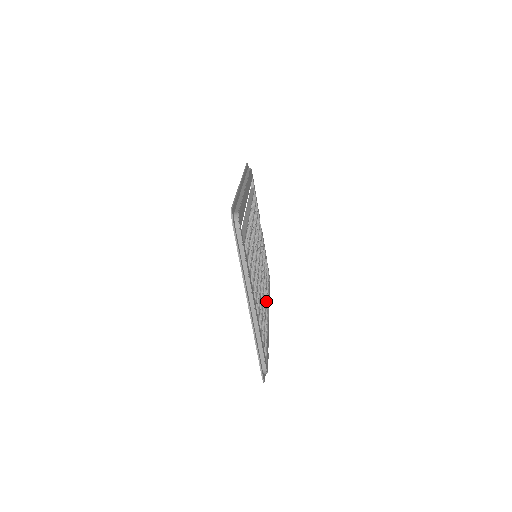
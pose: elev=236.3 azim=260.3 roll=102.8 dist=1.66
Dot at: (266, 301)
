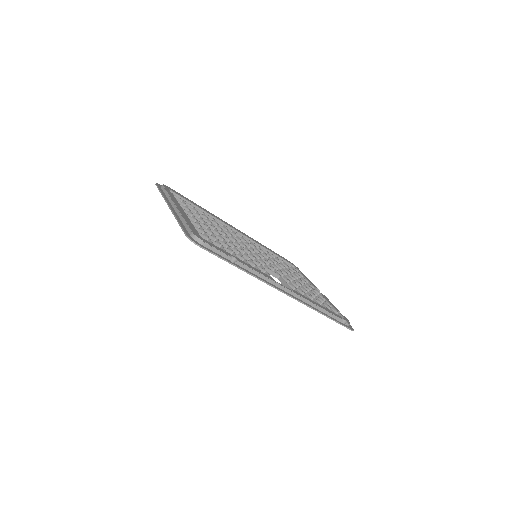
Dot at: occluded
